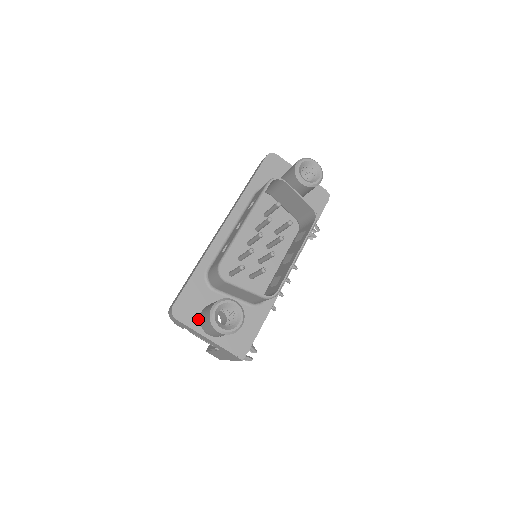
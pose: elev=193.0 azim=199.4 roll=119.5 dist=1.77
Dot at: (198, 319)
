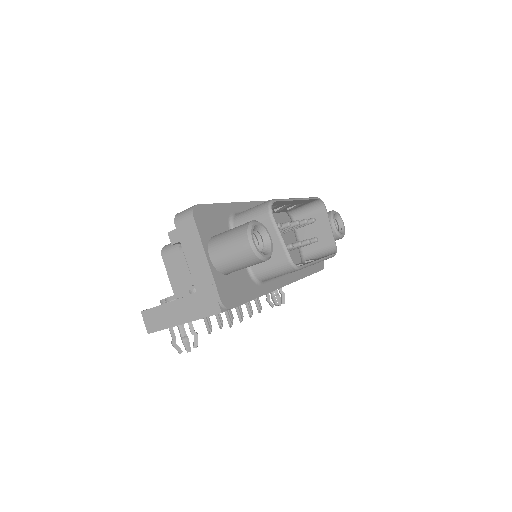
Dot at: (209, 237)
